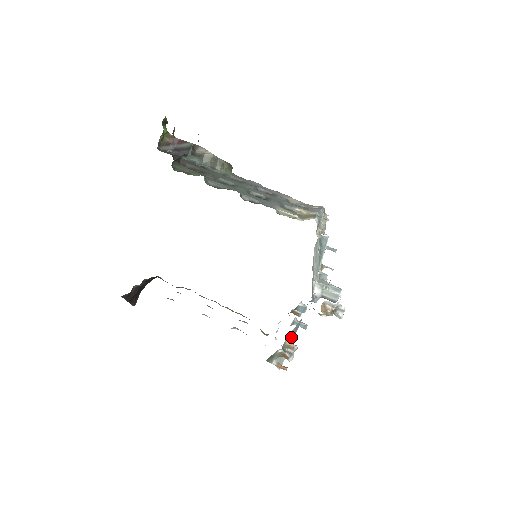
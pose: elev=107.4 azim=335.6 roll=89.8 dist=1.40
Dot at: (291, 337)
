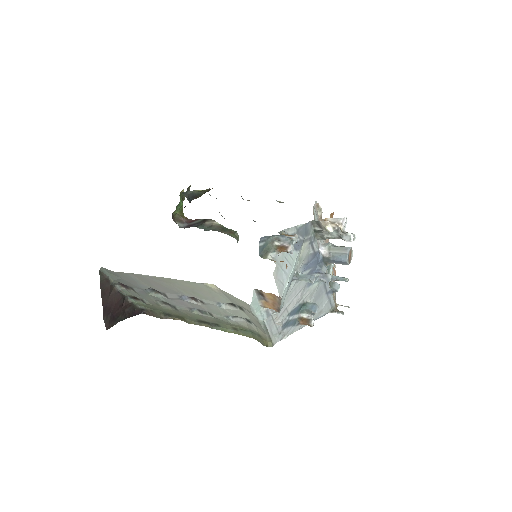
Dot at: occluded
